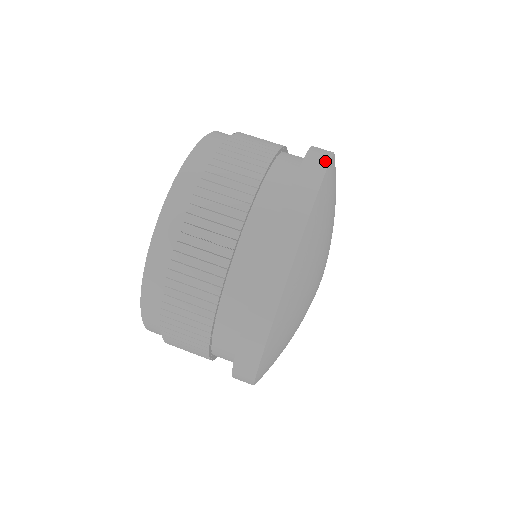
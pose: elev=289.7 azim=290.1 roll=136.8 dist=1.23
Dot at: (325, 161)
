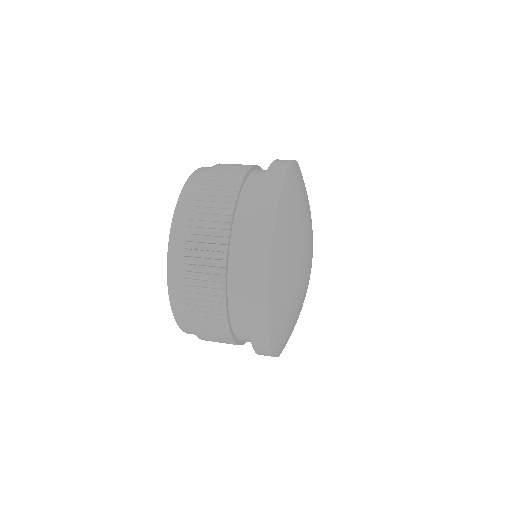
Dot at: occluded
